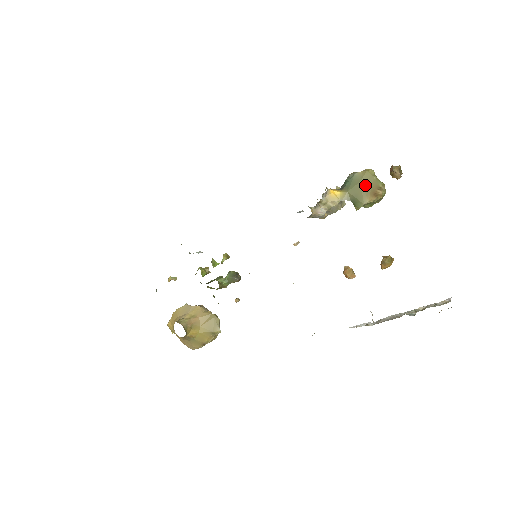
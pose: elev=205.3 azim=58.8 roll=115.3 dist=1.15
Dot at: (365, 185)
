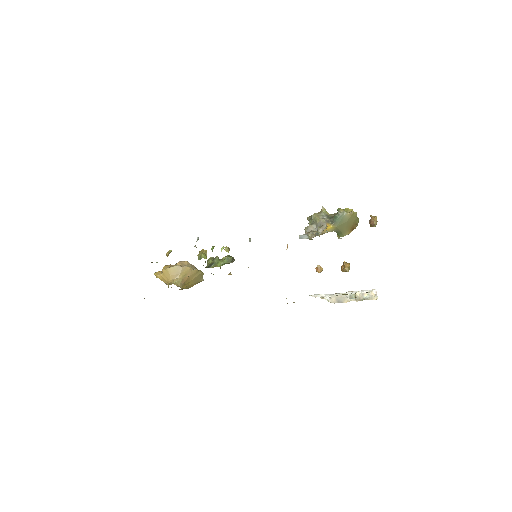
Dot at: (349, 224)
